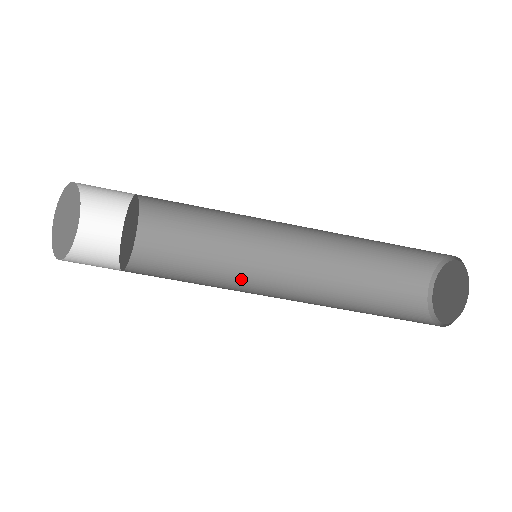
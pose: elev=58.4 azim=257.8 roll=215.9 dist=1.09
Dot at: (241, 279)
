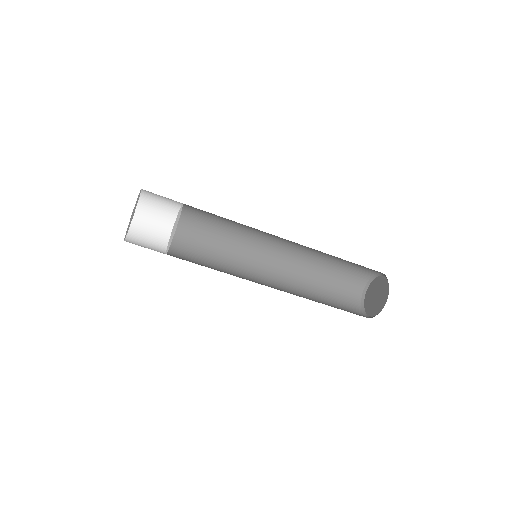
Dot at: (241, 270)
